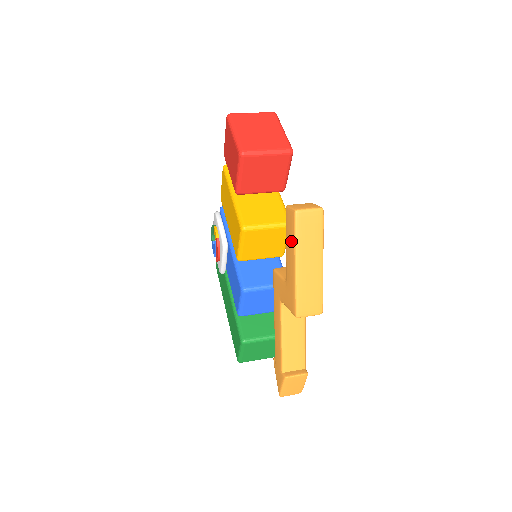
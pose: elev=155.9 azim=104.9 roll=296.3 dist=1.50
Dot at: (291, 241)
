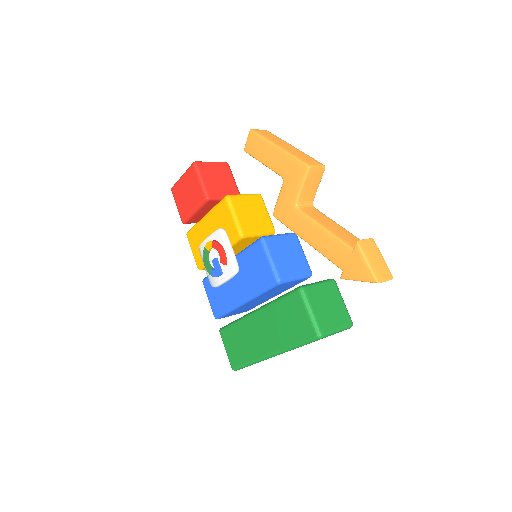
Dot at: (262, 146)
